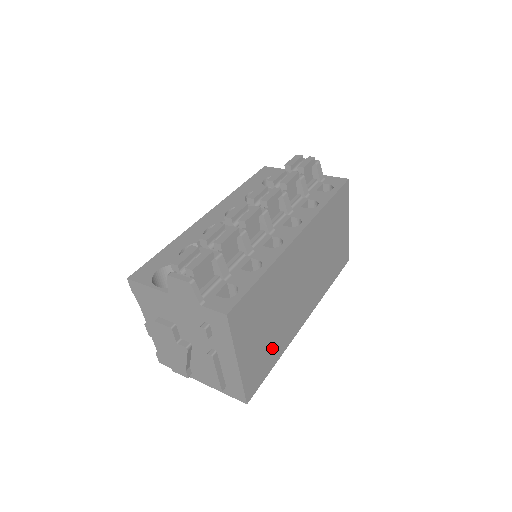
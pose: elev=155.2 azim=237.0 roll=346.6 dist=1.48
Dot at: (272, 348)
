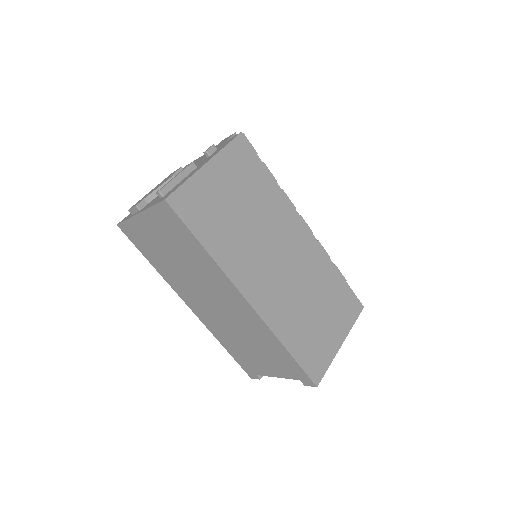
Dot at: (219, 229)
